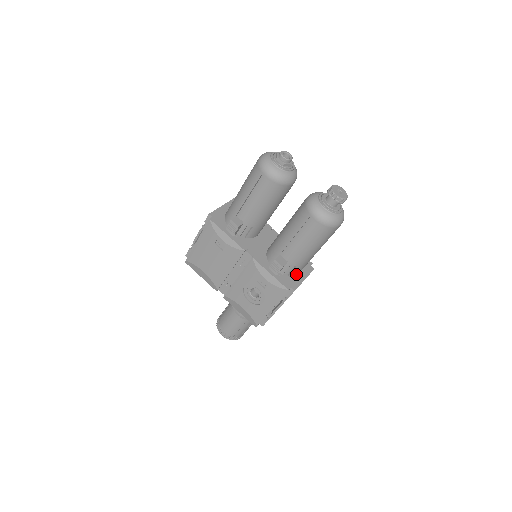
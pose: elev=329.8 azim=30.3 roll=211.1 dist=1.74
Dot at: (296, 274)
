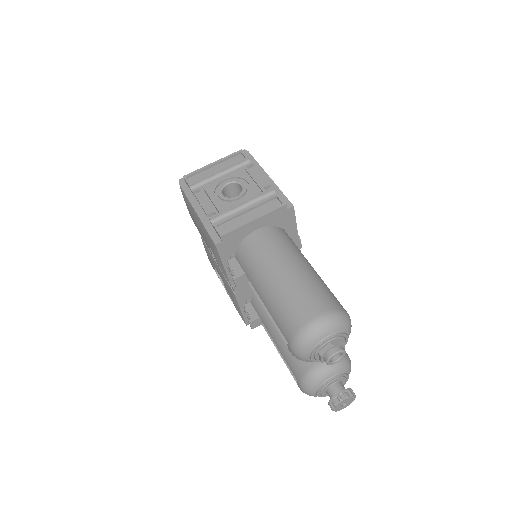
Dot at: occluded
